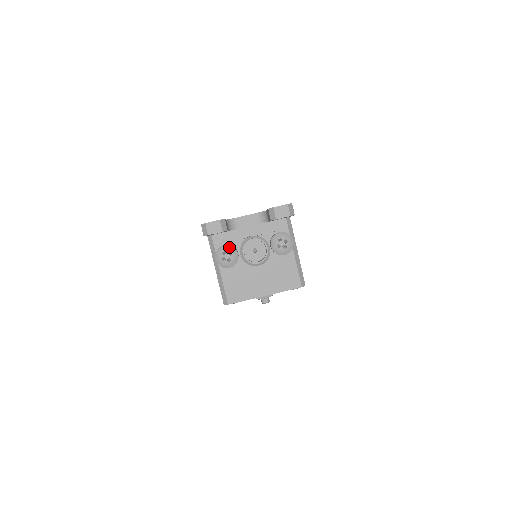
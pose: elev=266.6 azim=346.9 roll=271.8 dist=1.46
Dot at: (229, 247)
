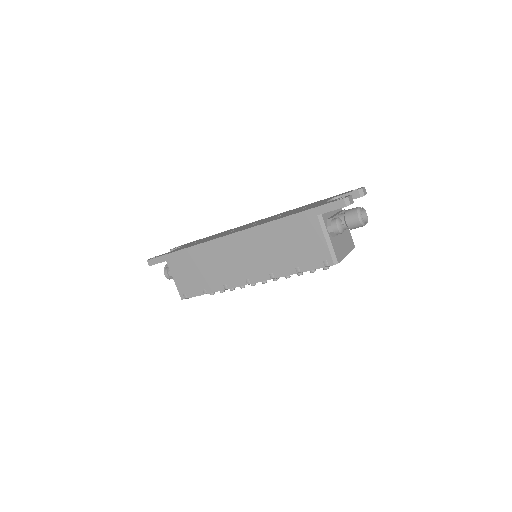
Dot at: (340, 219)
